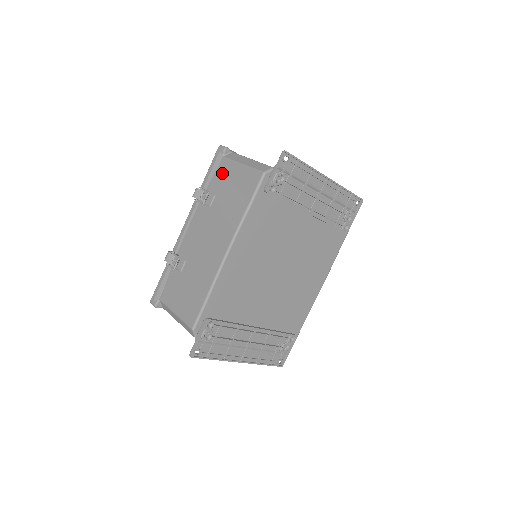
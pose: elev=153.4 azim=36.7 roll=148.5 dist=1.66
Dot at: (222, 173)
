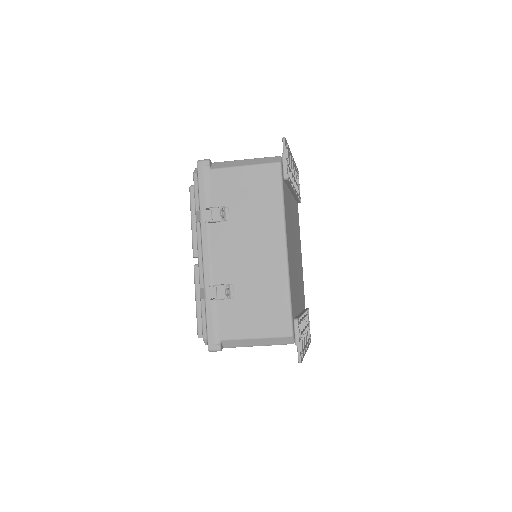
Dot at: (222, 184)
